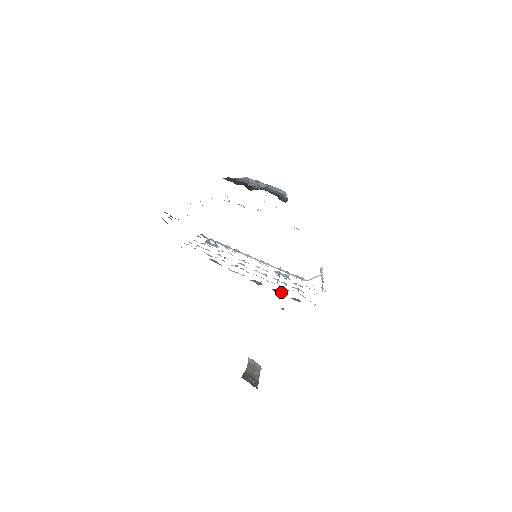
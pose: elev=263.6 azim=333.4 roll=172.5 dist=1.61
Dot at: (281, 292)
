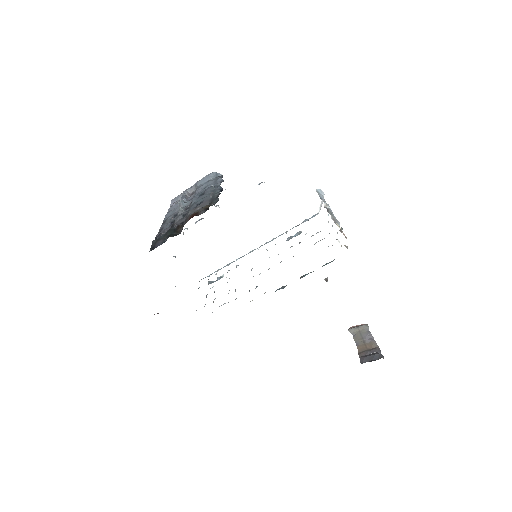
Dot at: (308, 273)
